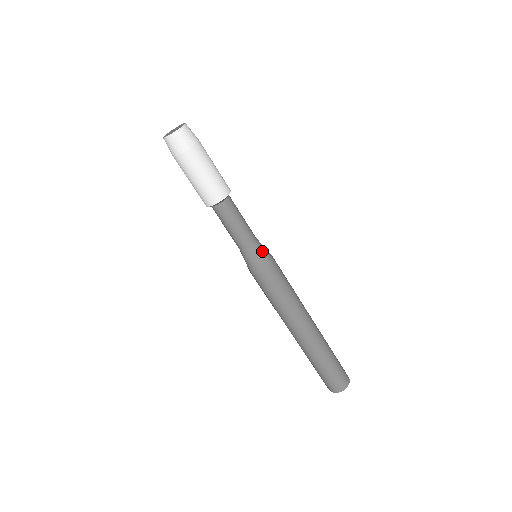
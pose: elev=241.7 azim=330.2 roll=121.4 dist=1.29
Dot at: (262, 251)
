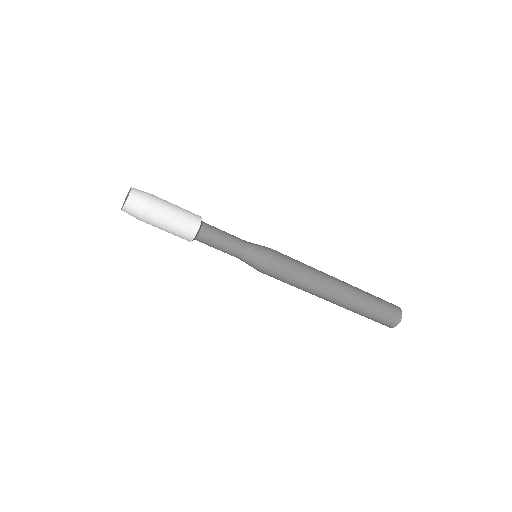
Dot at: (257, 252)
